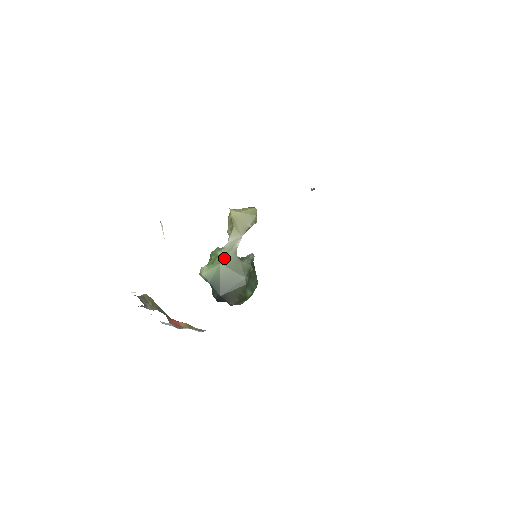
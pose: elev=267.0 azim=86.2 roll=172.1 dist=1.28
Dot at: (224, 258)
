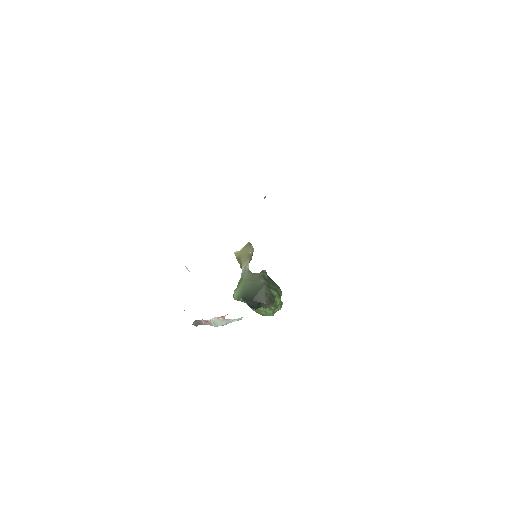
Dot at: (243, 278)
